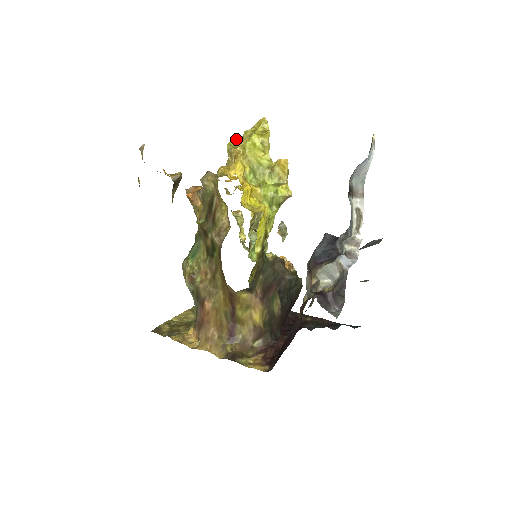
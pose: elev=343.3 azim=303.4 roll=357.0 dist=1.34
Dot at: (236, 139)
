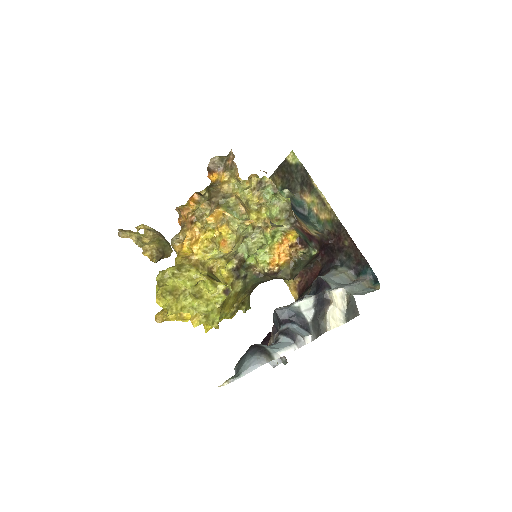
Dot at: (158, 286)
